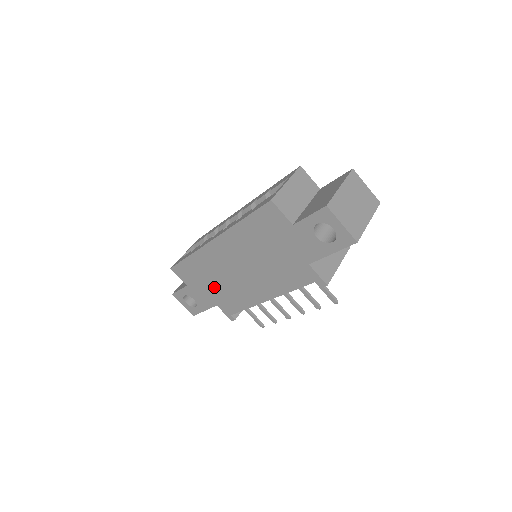
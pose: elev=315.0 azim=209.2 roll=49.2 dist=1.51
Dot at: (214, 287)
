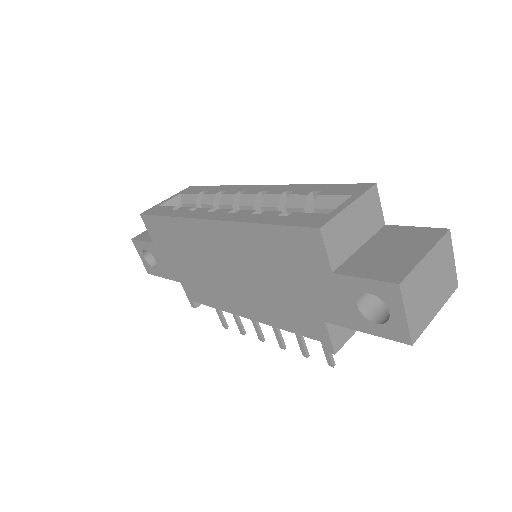
Dot at: (186, 265)
